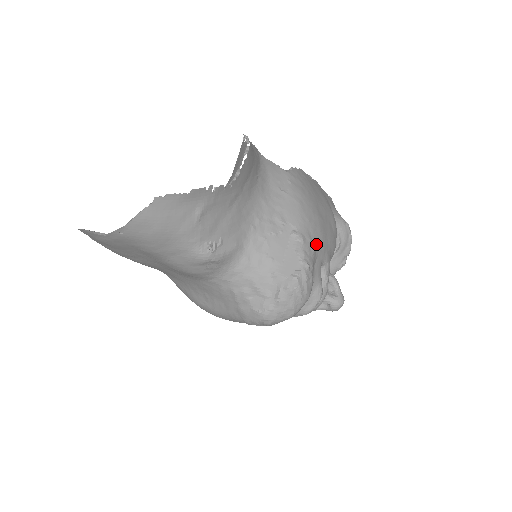
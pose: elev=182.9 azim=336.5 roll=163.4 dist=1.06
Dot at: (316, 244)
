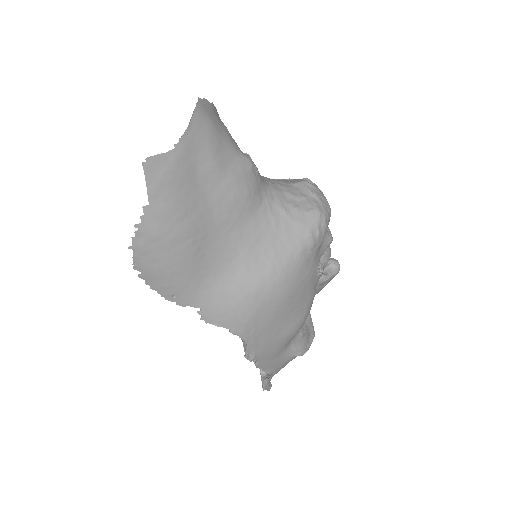
Dot at: occluded
